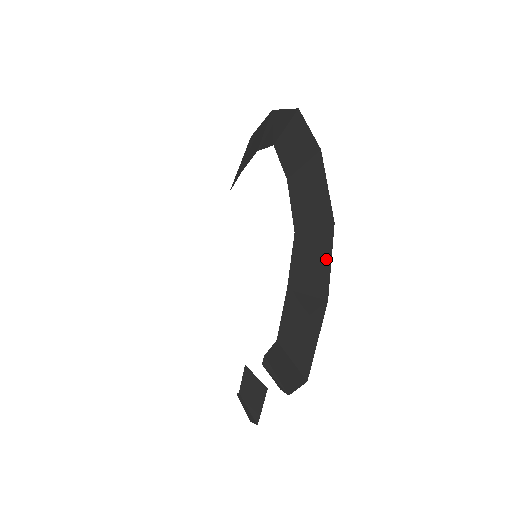
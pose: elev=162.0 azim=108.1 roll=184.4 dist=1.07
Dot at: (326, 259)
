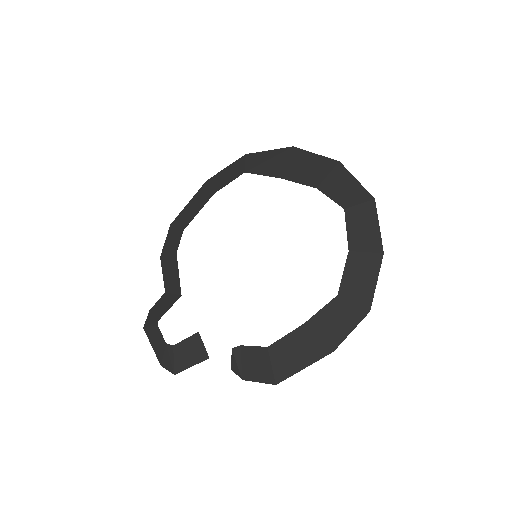
Dot at: (350, 327)
